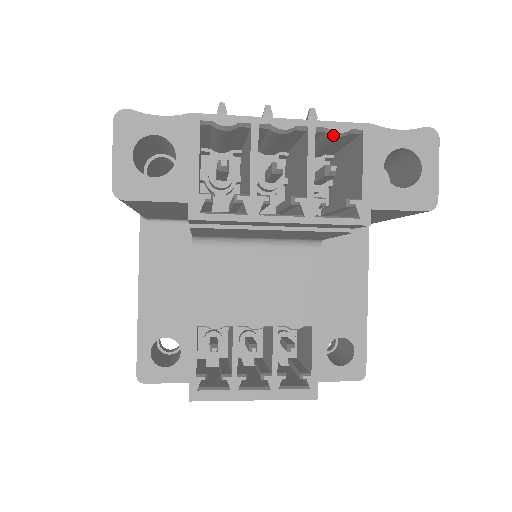
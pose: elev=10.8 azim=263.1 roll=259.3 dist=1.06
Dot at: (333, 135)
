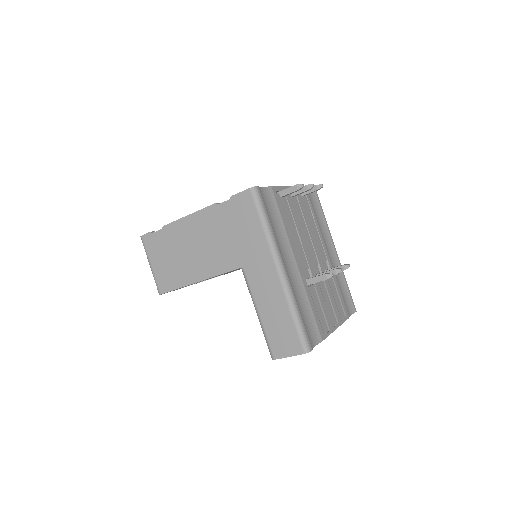
Dot at: occluded
